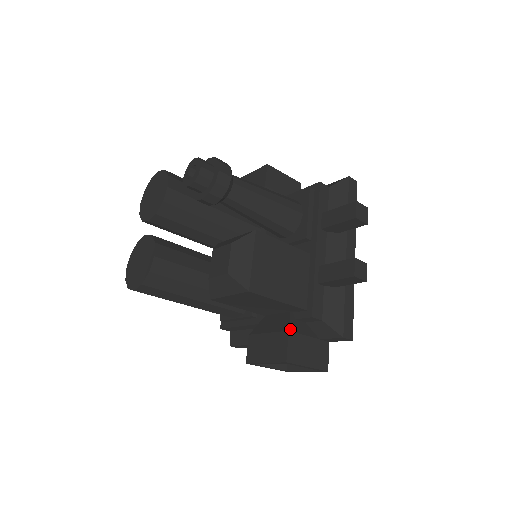
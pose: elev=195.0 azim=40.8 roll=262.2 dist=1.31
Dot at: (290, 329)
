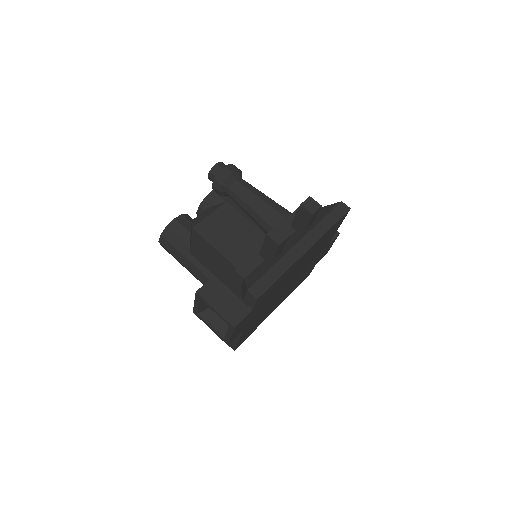
Dot at: (217, 276)
